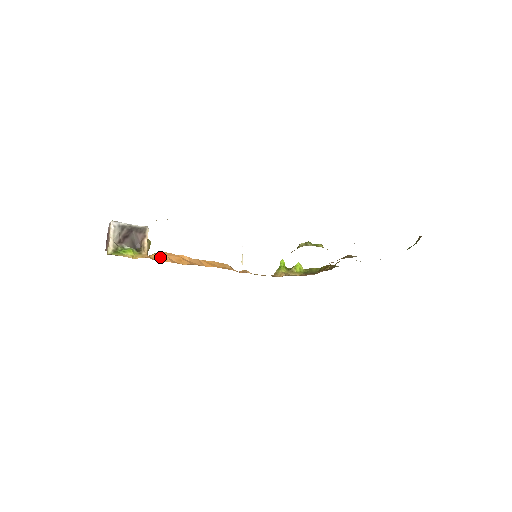
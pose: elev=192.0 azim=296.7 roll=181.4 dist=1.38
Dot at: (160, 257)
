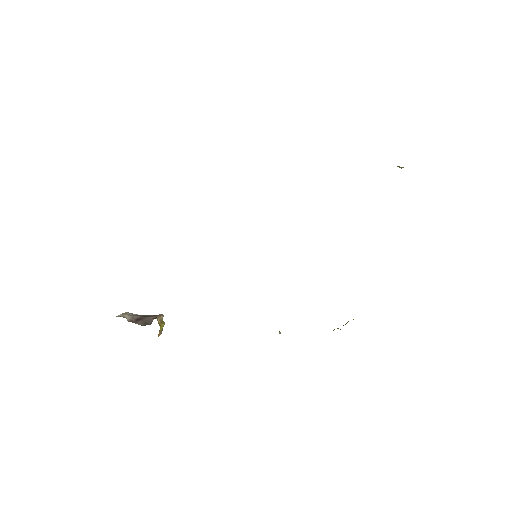
Dot at: occluded
